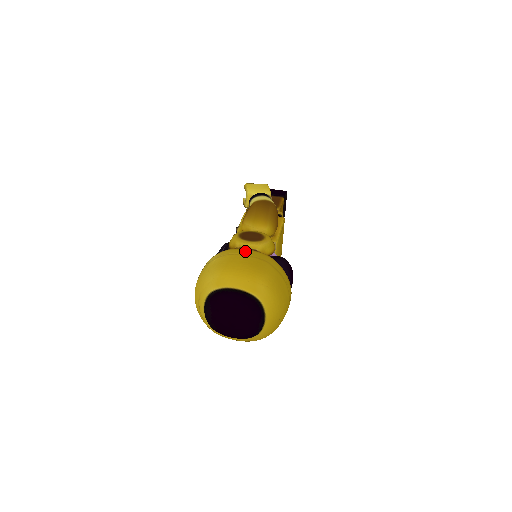
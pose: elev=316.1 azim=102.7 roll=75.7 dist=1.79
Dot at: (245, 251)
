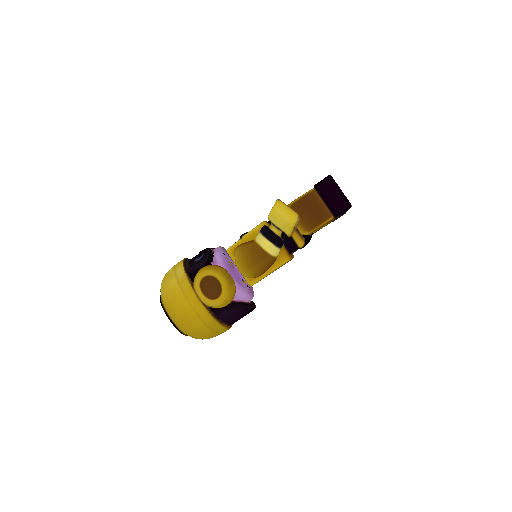
Dot at: (193, 298)
